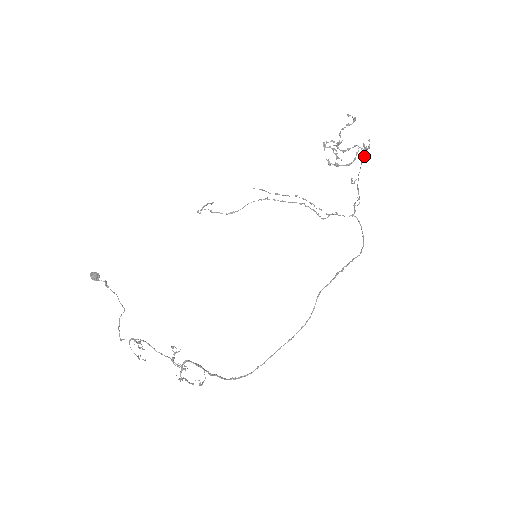
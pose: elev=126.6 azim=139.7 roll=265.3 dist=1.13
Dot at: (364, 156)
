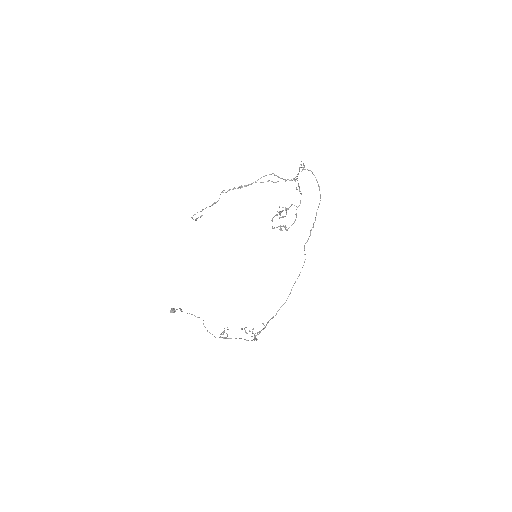
Dot at: (299, 188)
